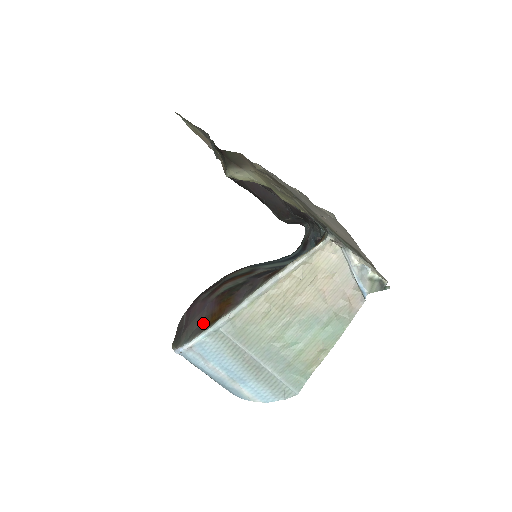
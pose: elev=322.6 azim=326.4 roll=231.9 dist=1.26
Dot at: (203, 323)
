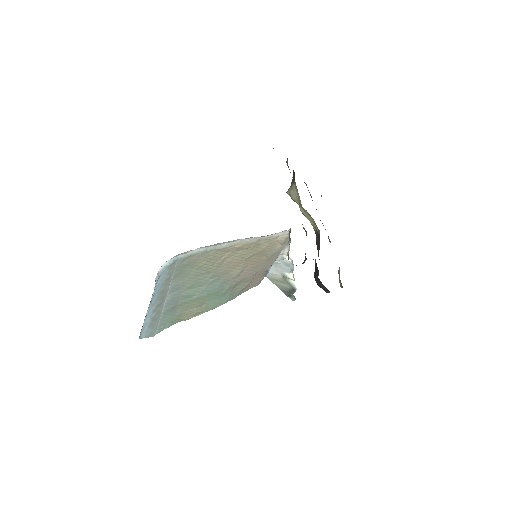
Dot at: occluded
